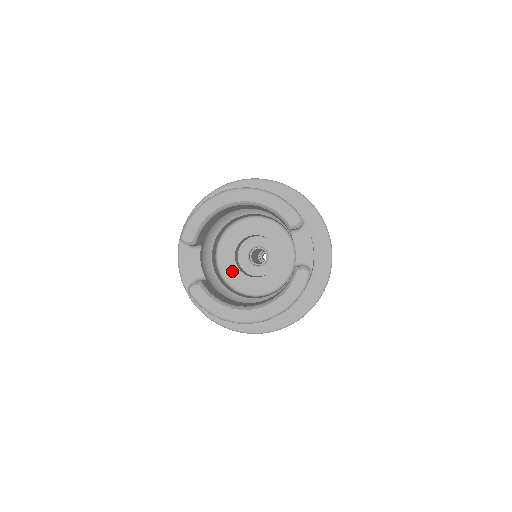
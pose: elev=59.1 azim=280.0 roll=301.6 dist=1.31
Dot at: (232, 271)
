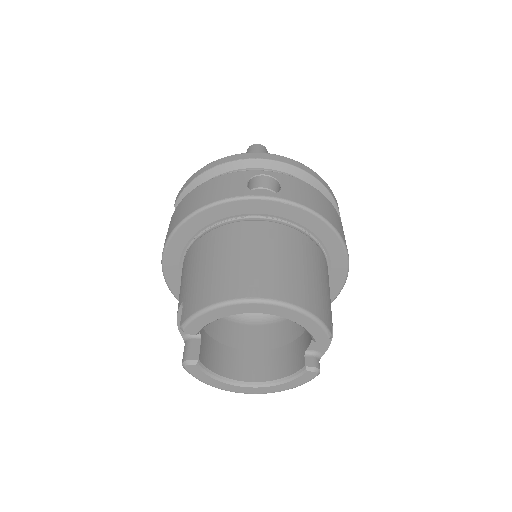
Dot at: occluded
